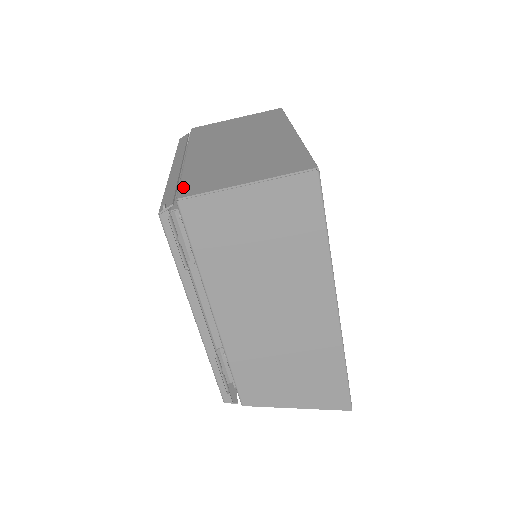
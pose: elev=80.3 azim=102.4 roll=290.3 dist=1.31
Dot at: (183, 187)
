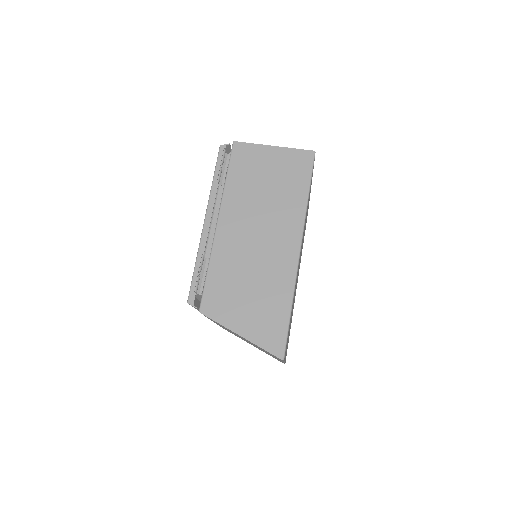
Dot at: occluded
